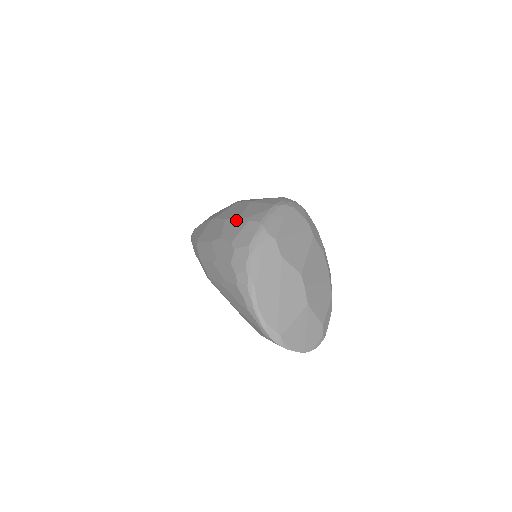
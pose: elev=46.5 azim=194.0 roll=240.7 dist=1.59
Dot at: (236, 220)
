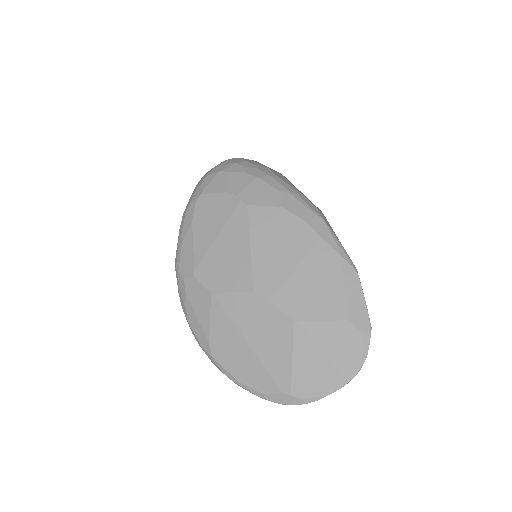
Dot at: occluded
